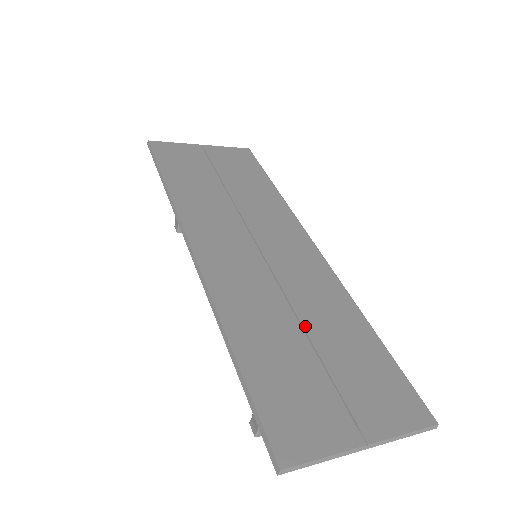
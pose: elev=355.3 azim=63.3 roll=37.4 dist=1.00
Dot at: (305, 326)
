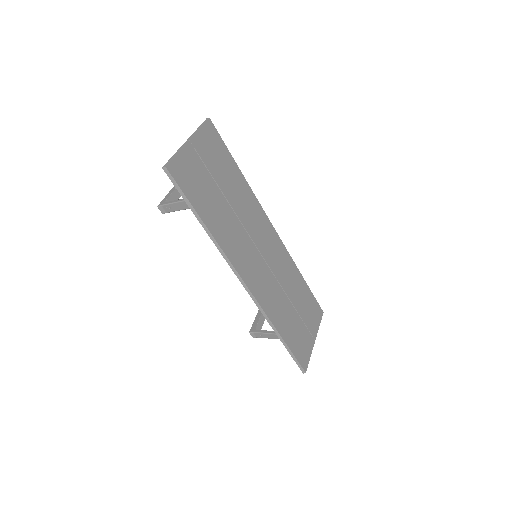
Dot at: (290, 299)
